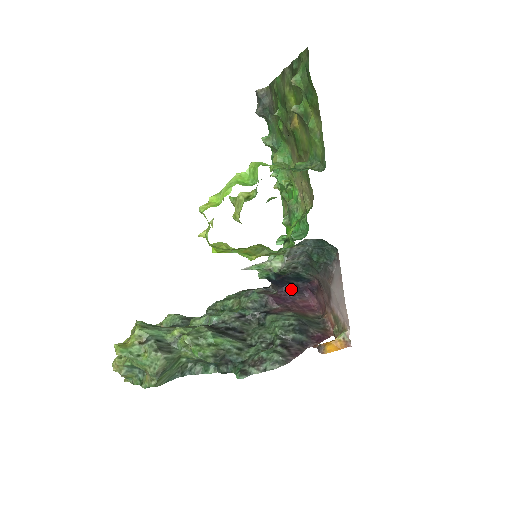
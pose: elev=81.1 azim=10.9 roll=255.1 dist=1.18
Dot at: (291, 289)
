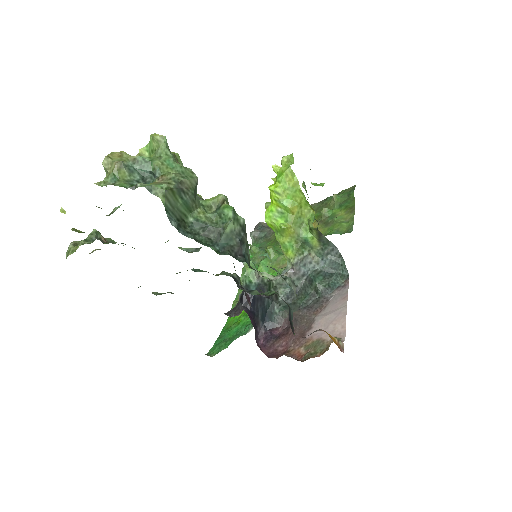
Dot at: (253, 320)
